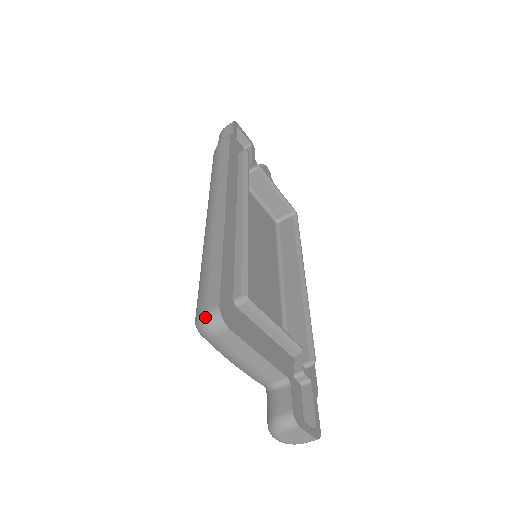
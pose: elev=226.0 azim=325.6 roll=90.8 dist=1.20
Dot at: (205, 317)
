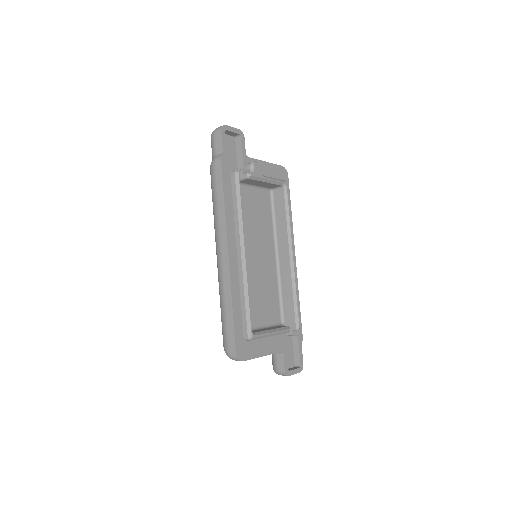
Dot at: (229, 355)
